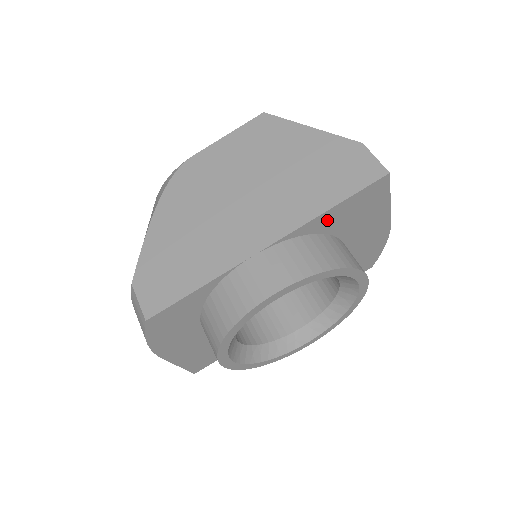
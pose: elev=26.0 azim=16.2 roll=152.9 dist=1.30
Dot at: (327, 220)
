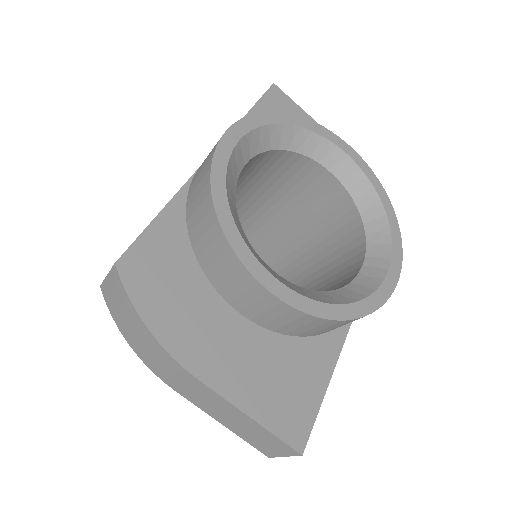
Dot at: occluded
